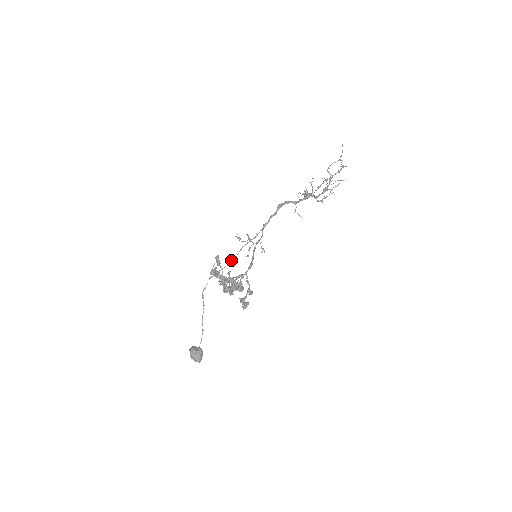
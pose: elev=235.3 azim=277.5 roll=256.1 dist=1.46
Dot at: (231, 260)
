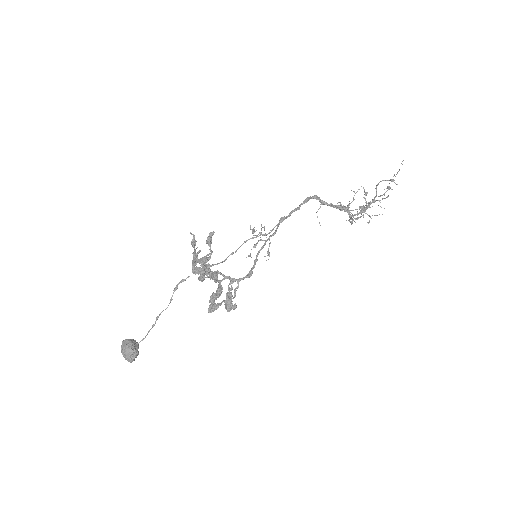
Dot at: (230, 254)
